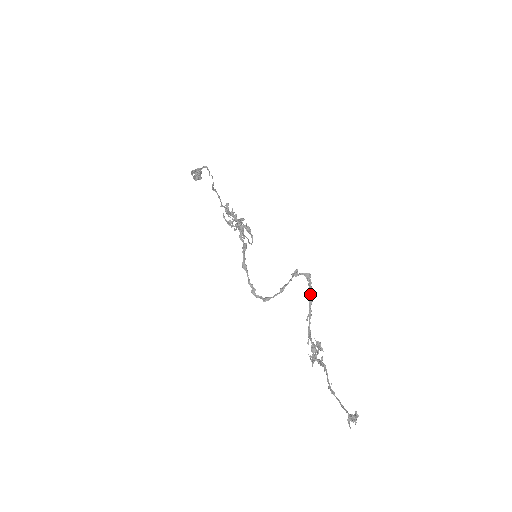
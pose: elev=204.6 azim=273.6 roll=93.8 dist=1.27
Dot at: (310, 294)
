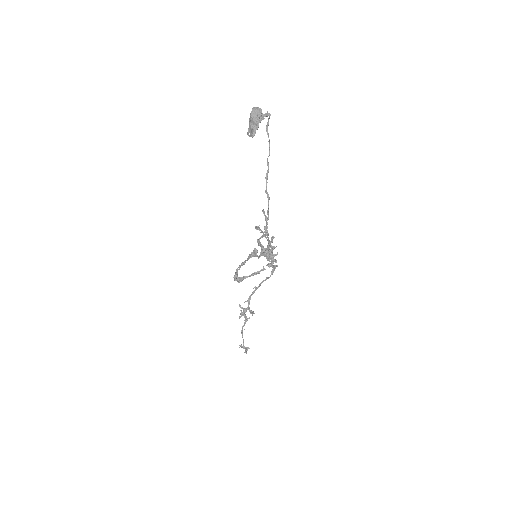
Dot at: occluded
